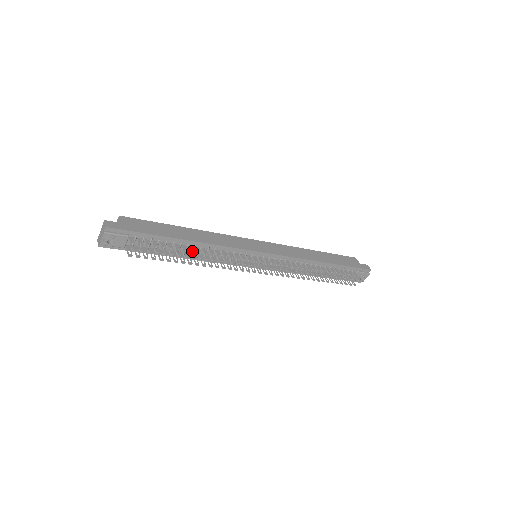
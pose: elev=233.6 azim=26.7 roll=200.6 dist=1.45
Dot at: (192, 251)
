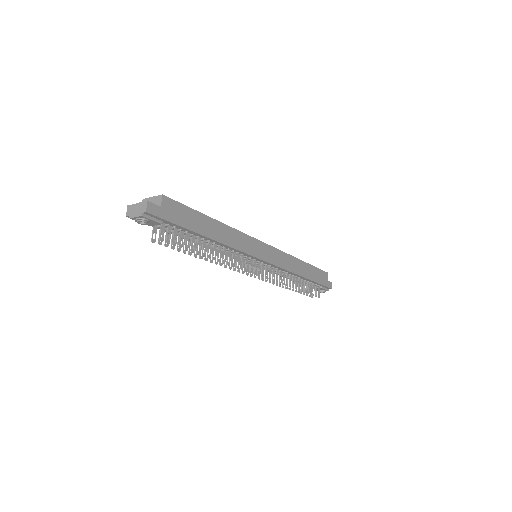
Dot at: occluded
